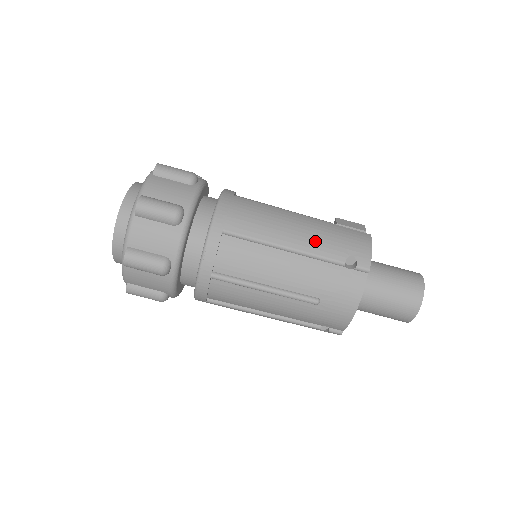
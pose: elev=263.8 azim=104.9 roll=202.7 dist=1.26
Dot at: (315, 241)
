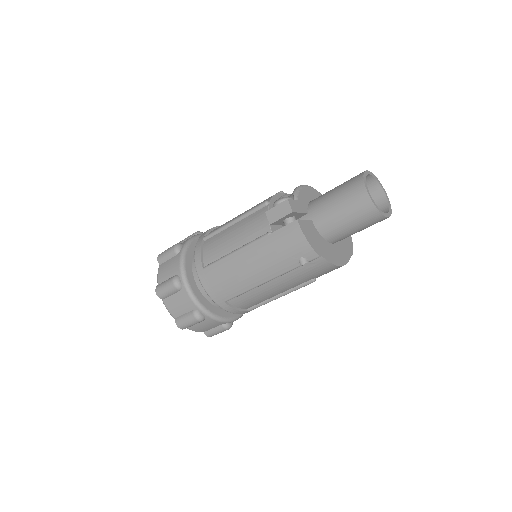
Dot at: (270, 268)
